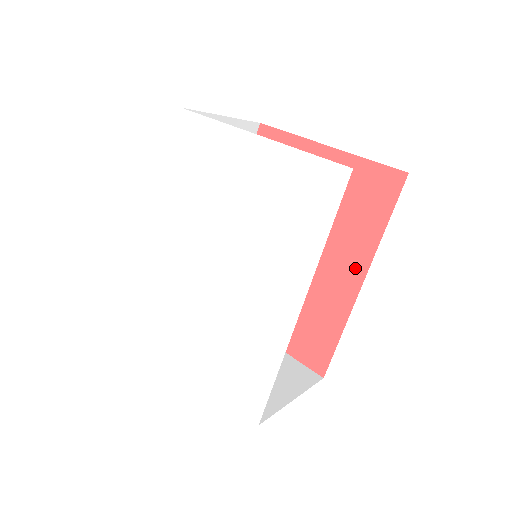
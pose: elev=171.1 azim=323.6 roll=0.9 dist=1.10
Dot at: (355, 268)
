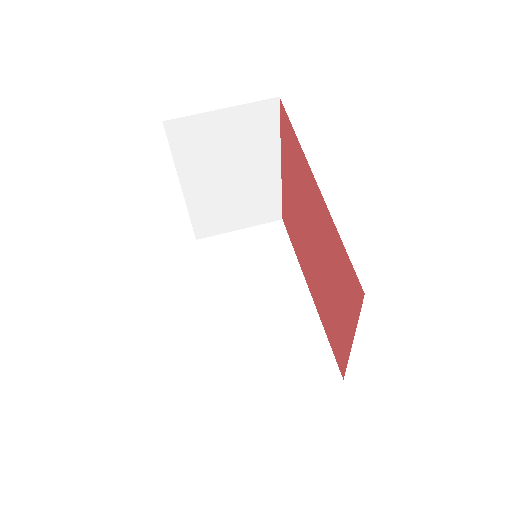
Dot at: (313, 293)
